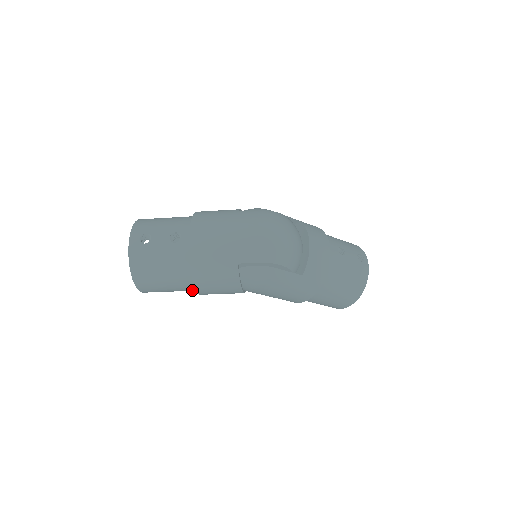
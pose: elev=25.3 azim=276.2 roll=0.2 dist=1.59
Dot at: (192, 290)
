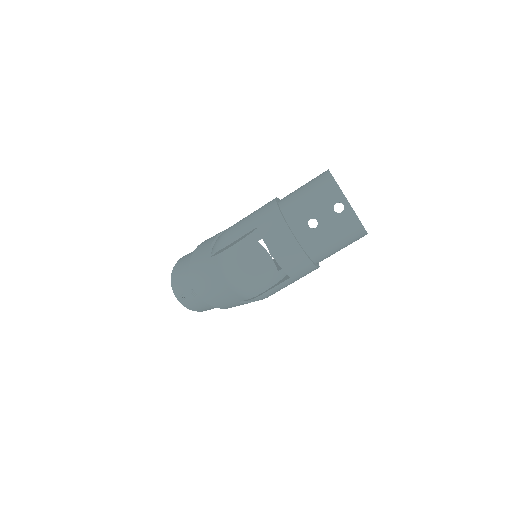
Dot at: occluded
